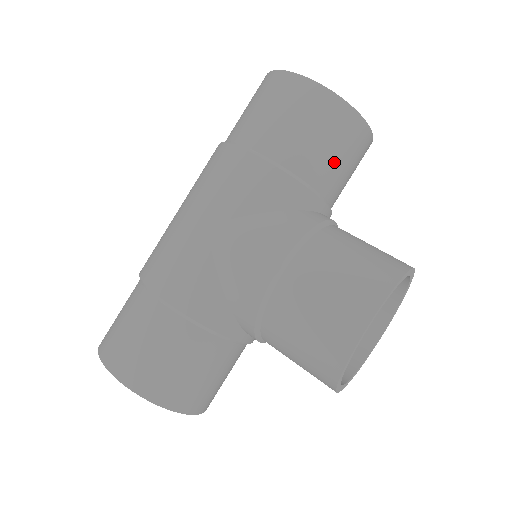
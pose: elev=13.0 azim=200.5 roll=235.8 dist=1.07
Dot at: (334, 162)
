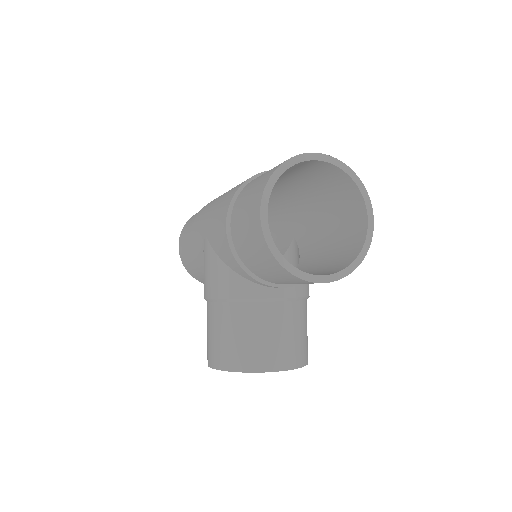
Dot at: (273, 277)
